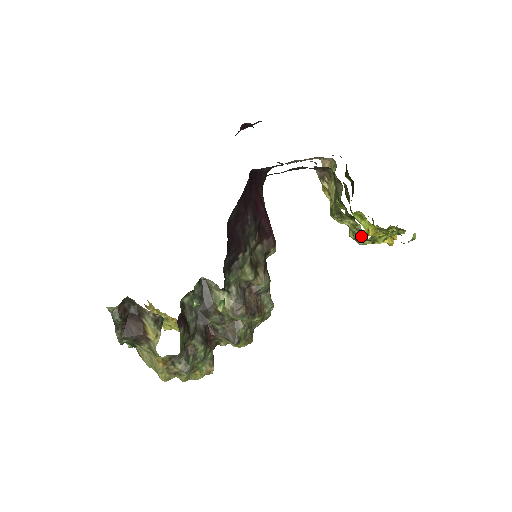
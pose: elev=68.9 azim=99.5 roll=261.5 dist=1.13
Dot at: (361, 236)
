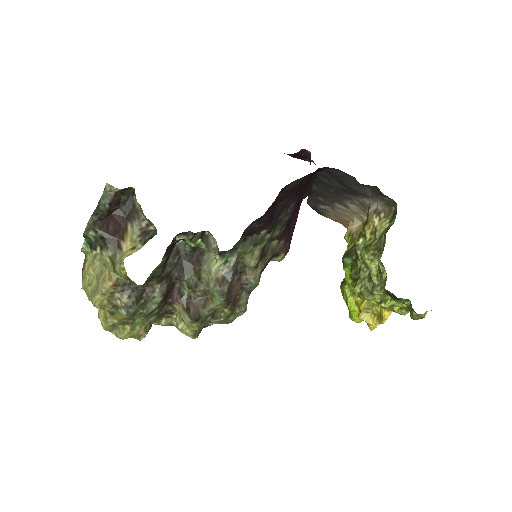
Dot at: (379, 286)
